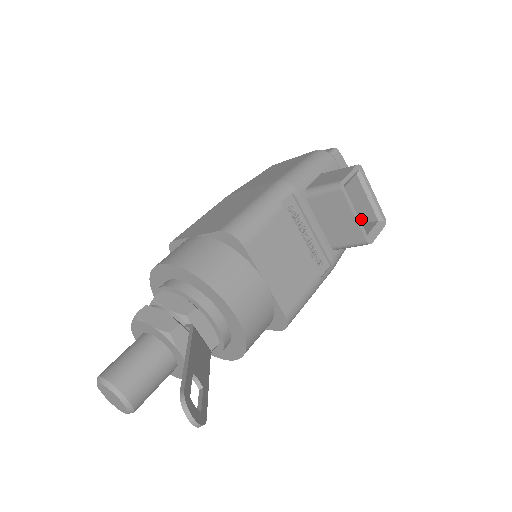
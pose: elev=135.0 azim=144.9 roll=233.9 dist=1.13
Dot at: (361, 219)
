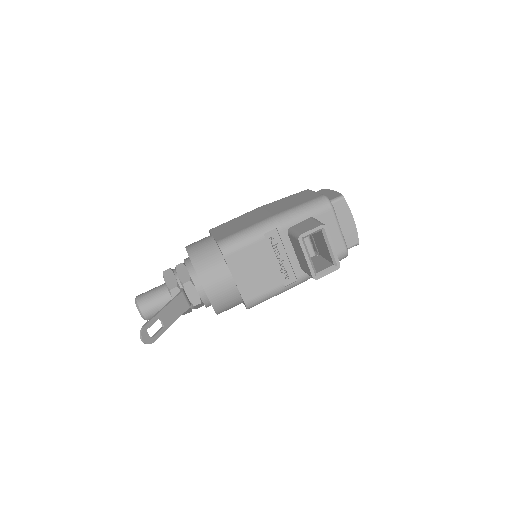
Dot at: (327, 258)
